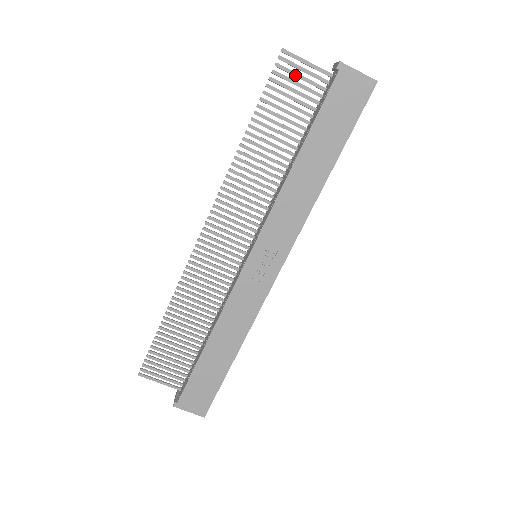
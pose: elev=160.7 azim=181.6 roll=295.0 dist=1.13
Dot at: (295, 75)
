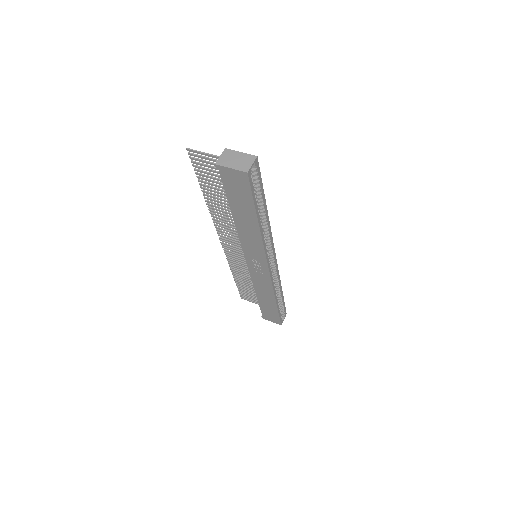
Dot at: (205, 162)
